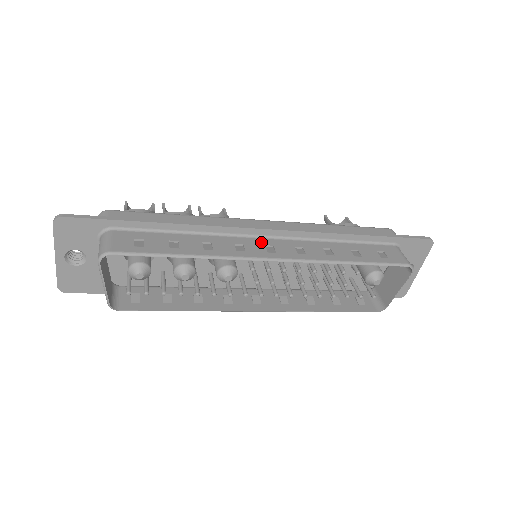
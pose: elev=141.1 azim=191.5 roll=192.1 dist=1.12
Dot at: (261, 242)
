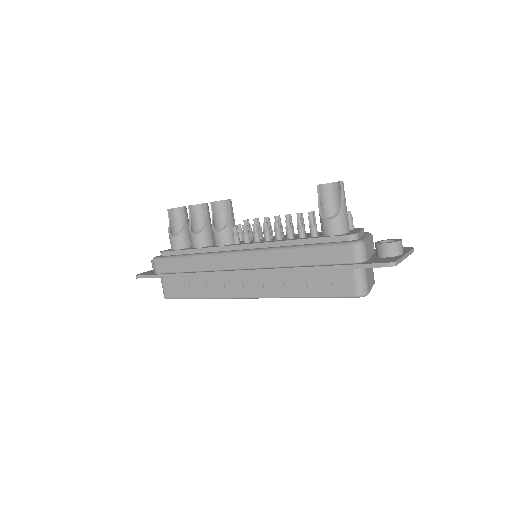
Dot at: (240, 279)
